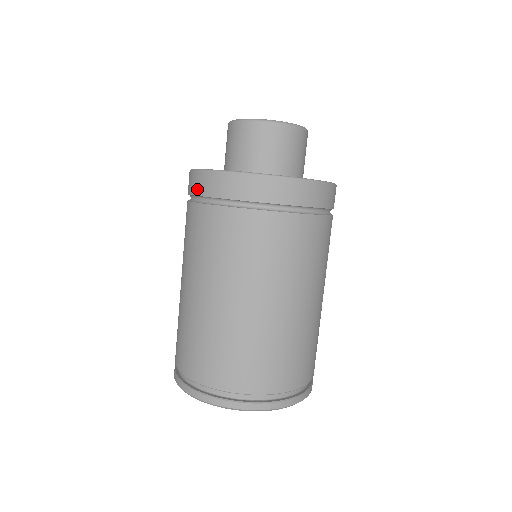
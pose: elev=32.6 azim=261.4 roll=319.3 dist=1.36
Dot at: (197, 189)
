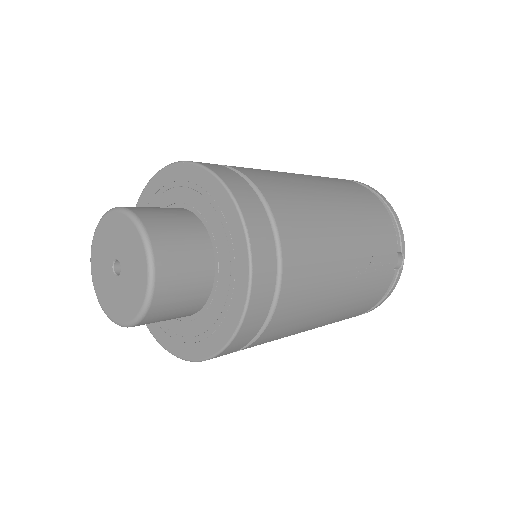
Dot at: occluded
